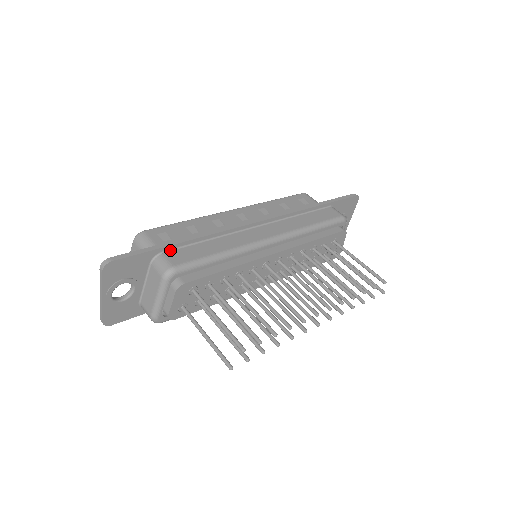
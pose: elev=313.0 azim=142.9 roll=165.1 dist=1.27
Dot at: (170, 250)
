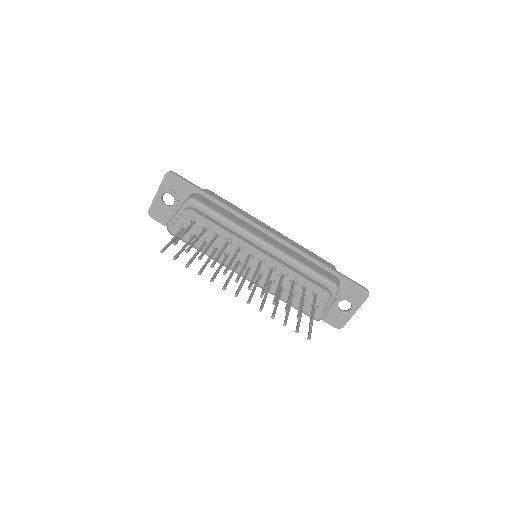
Dot at: (205, 196)
